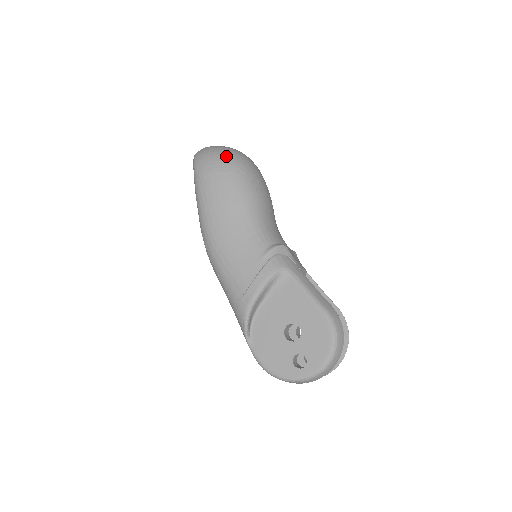
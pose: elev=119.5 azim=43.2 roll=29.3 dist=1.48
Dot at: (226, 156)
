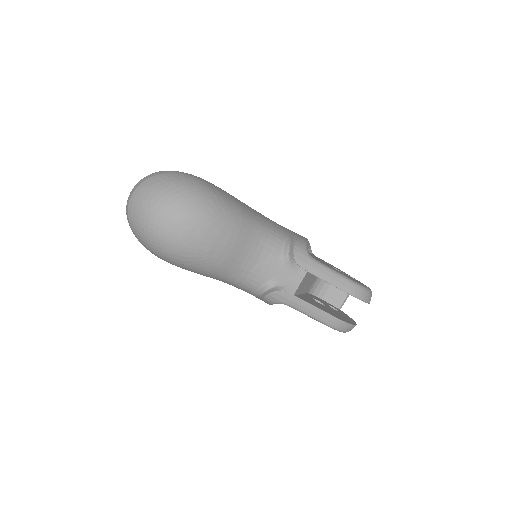
Dot at: (156, 250)
